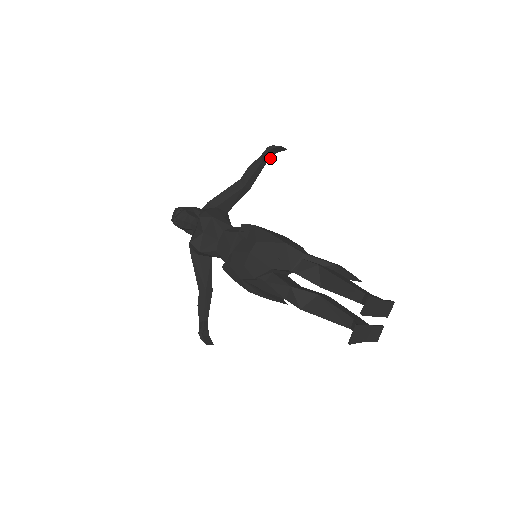
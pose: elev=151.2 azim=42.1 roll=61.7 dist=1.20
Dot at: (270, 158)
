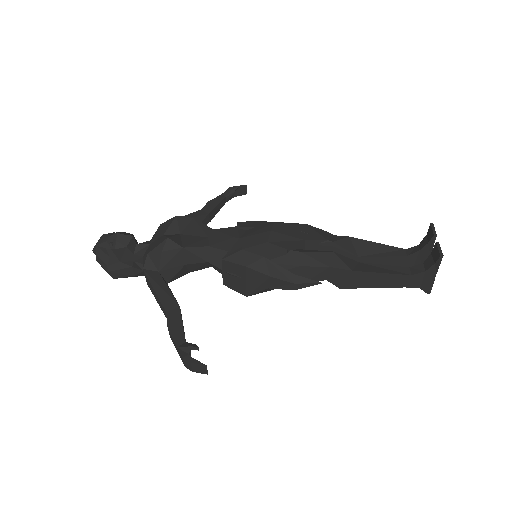
Dot at: (229, 199)
